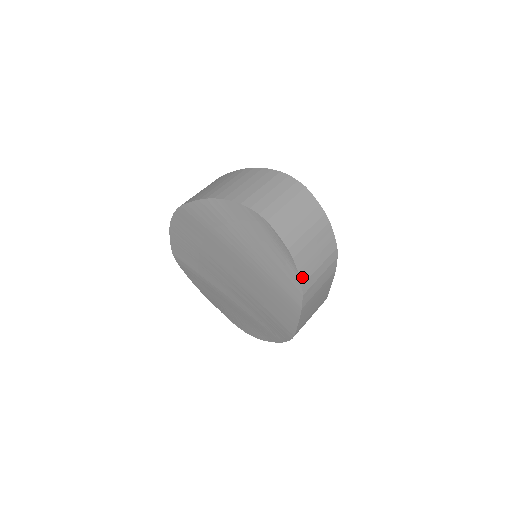
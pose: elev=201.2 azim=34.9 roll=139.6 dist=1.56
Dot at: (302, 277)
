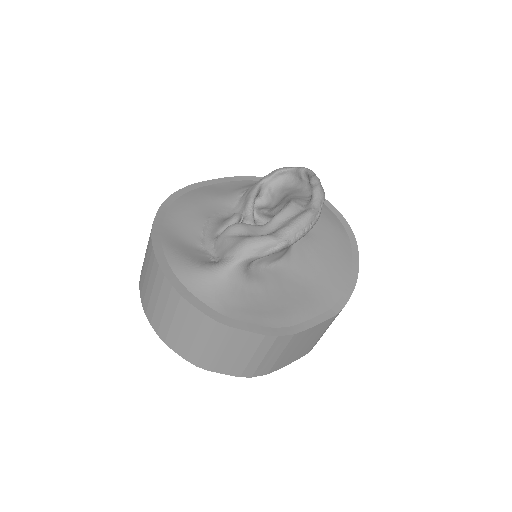
Dot at: (233, 374)
